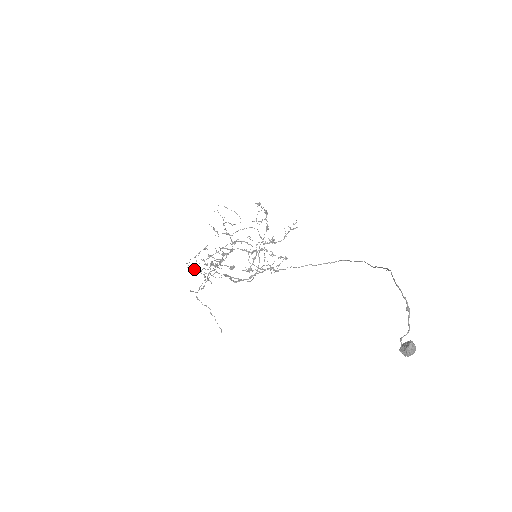
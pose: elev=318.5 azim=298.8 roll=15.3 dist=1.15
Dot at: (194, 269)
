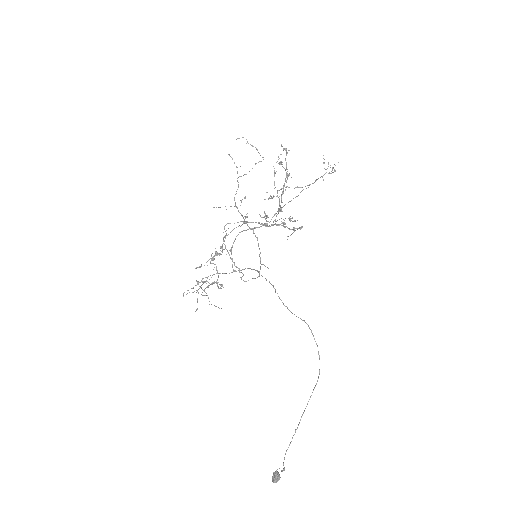
Dot at: occluded
